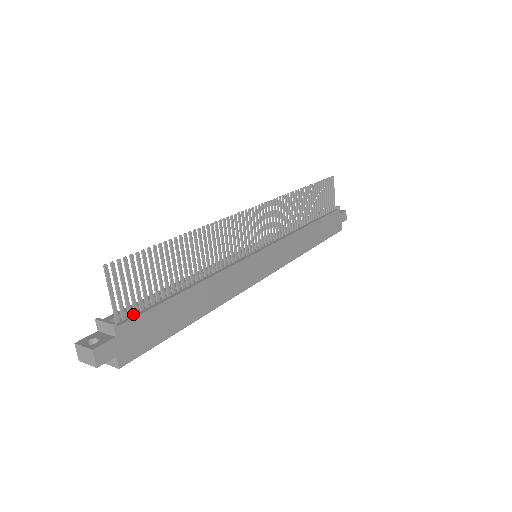
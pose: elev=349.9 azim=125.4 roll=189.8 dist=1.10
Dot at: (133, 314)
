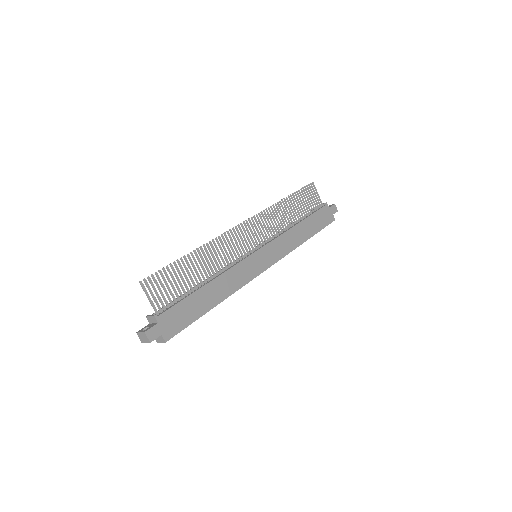
Dot at: (167, 308)
